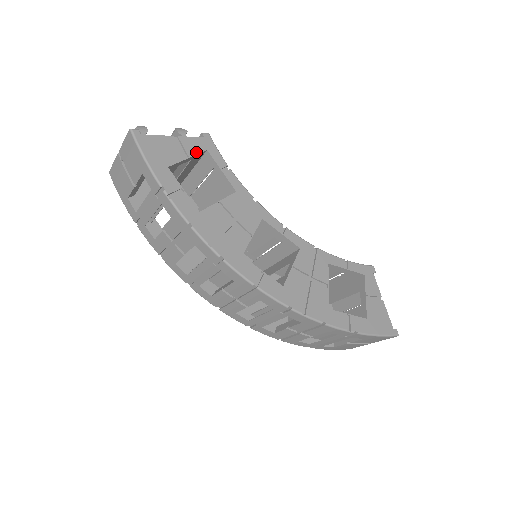
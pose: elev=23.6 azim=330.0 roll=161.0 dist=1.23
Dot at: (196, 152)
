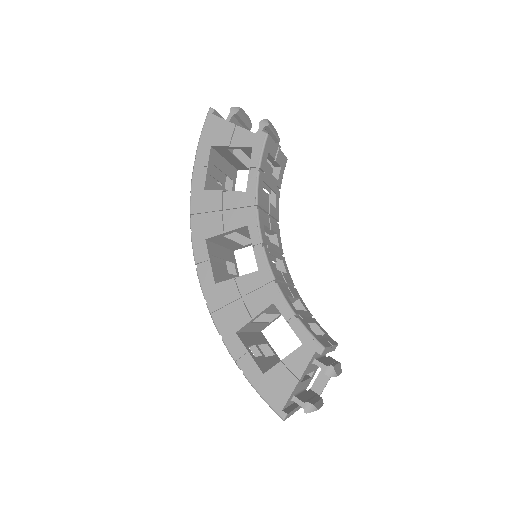
Dot at: (242, 144)
